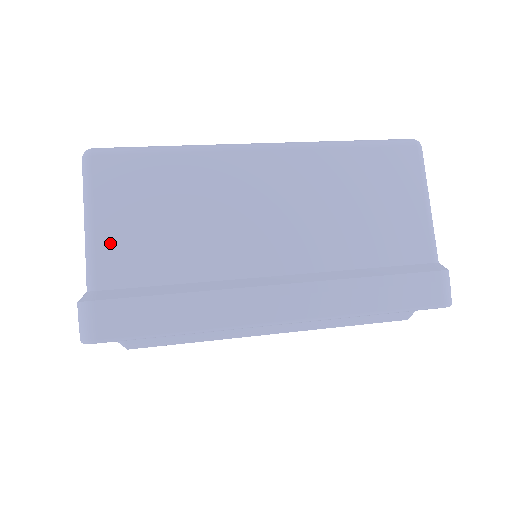
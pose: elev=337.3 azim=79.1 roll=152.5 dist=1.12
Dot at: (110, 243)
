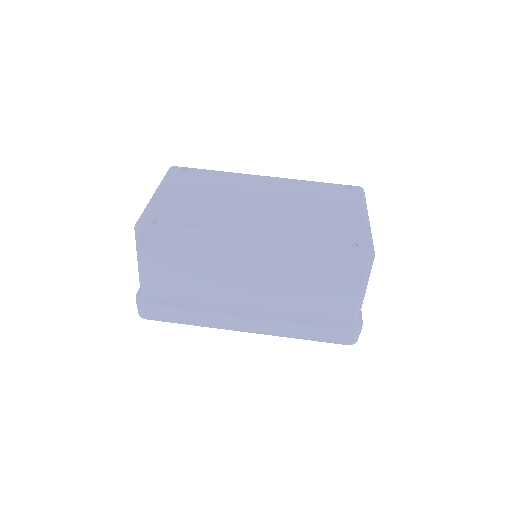
Dot at: (152, 277)
